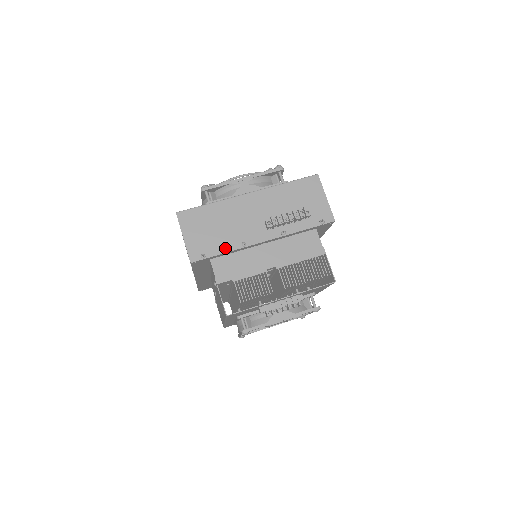
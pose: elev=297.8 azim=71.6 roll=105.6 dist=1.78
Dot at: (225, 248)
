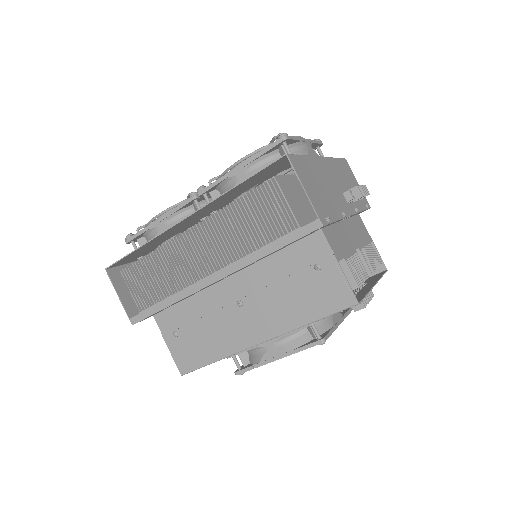
Dot at: (335, 214)
